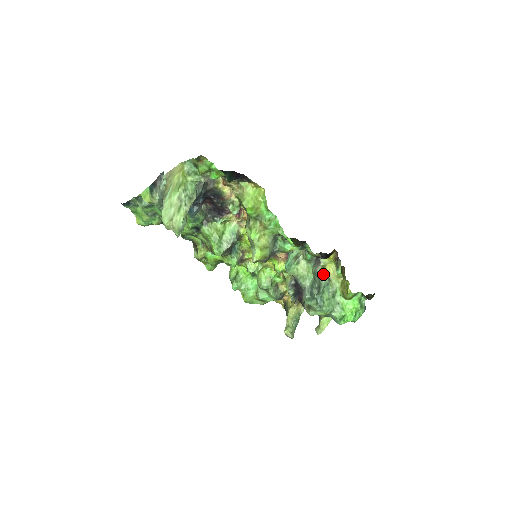
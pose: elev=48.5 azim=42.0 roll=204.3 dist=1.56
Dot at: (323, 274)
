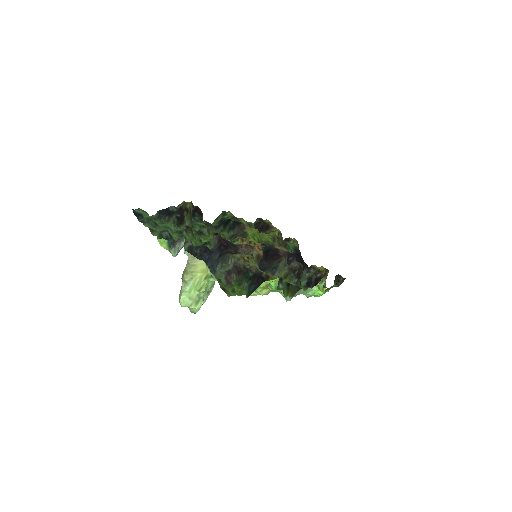
Dot at: occluded
